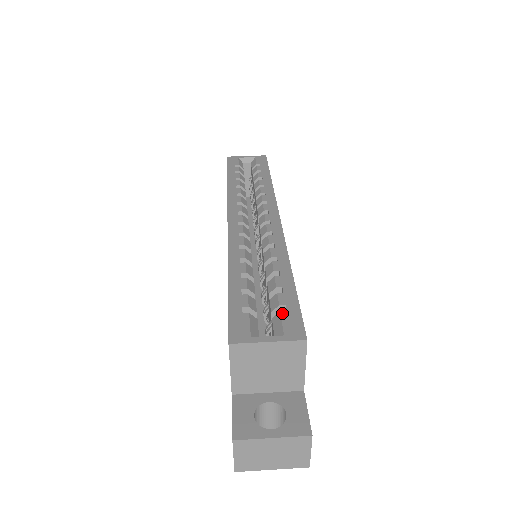
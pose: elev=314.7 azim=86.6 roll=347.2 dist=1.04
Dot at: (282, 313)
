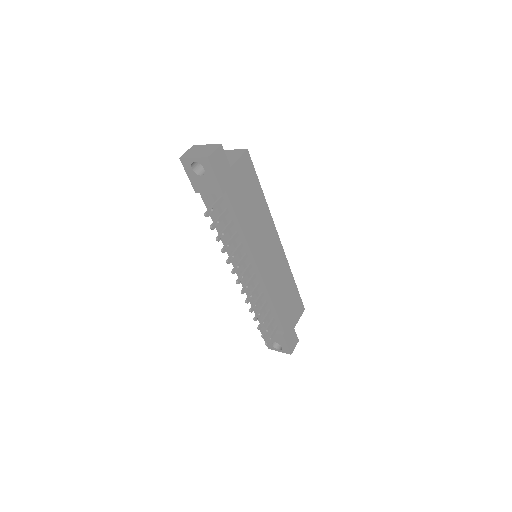
Dot at: occluded
